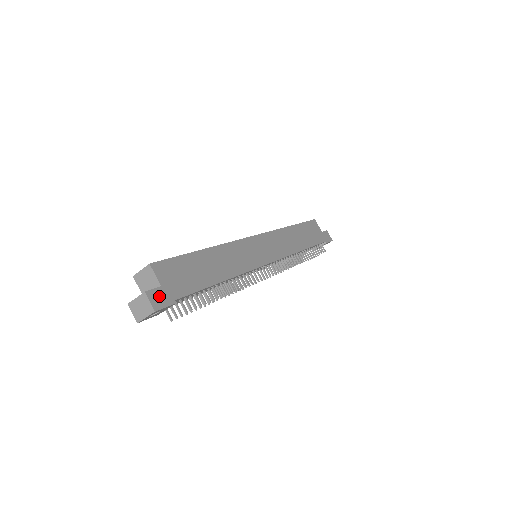
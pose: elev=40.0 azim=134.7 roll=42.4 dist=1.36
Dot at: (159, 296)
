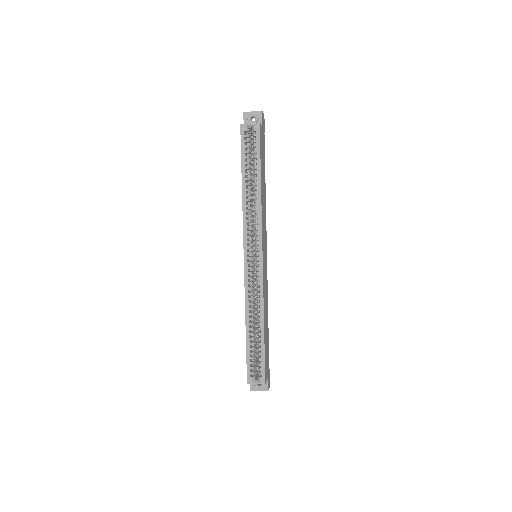
Dot at: (269, 381)
